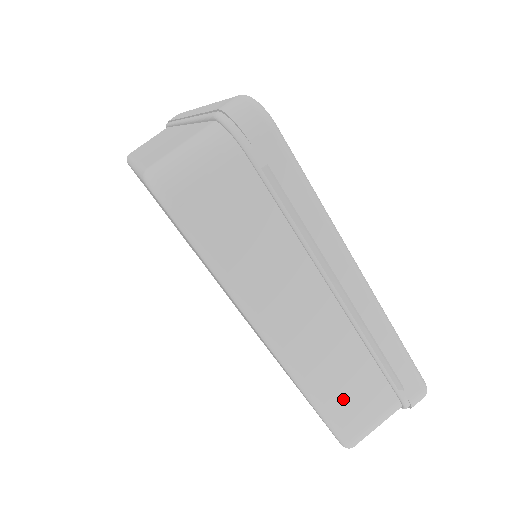
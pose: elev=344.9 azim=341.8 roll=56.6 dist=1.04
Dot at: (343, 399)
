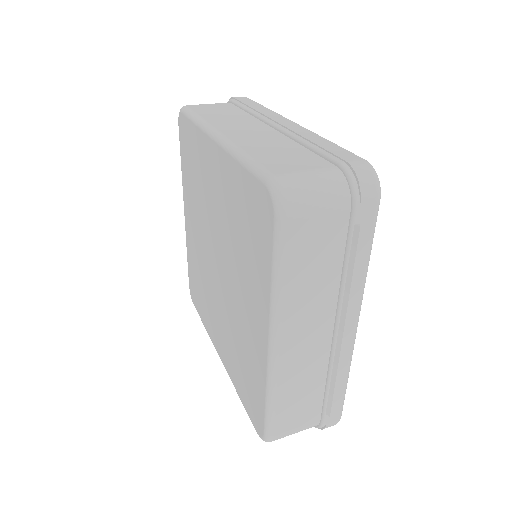
Dot at: (289, 406)
